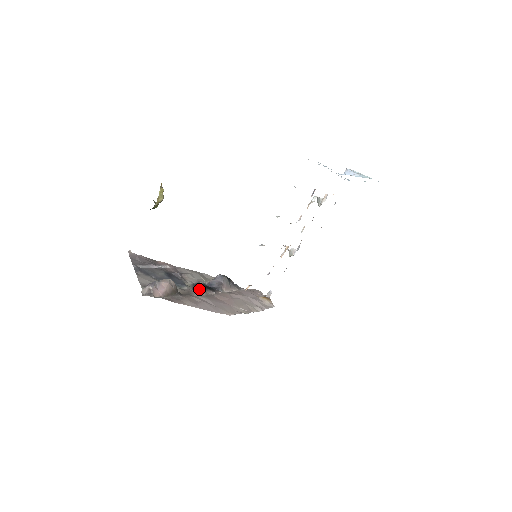
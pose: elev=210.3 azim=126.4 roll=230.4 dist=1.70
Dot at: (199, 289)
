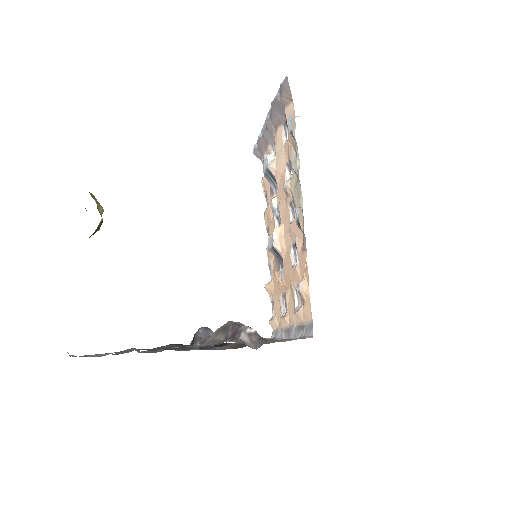
Dot at: occluded
